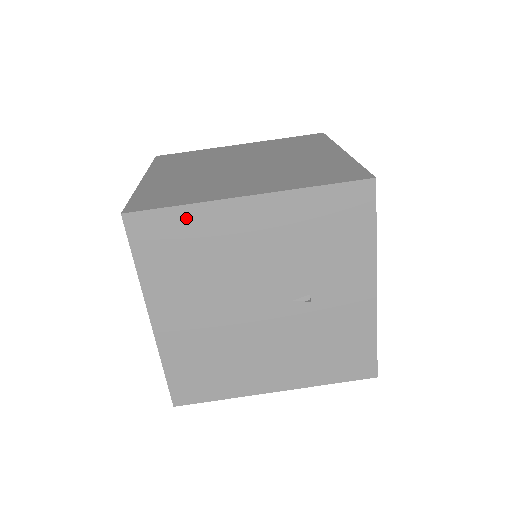
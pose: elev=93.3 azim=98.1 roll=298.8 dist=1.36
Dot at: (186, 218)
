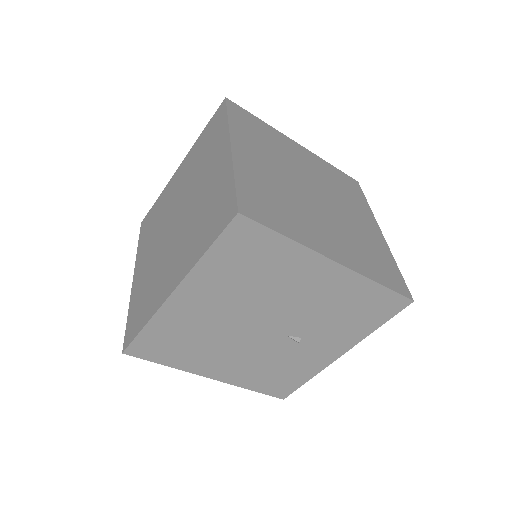
Dot at: (281, 247)
